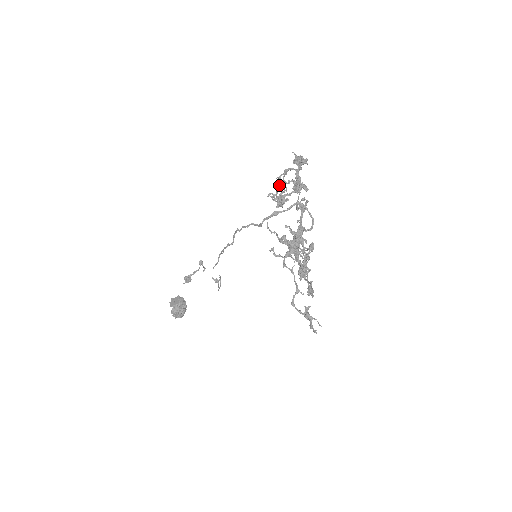
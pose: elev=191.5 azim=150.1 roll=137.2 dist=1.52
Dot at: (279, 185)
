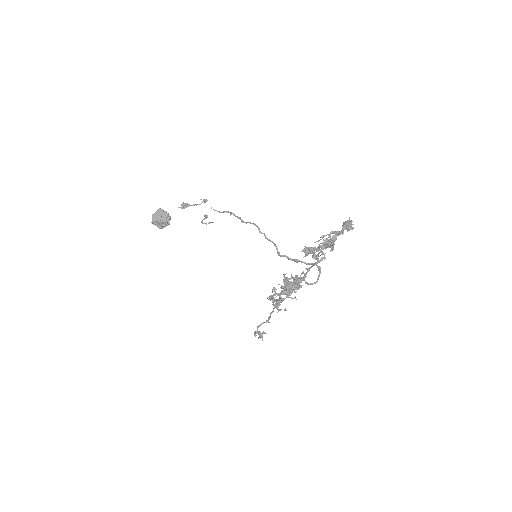
Dot at: (318, 240)
